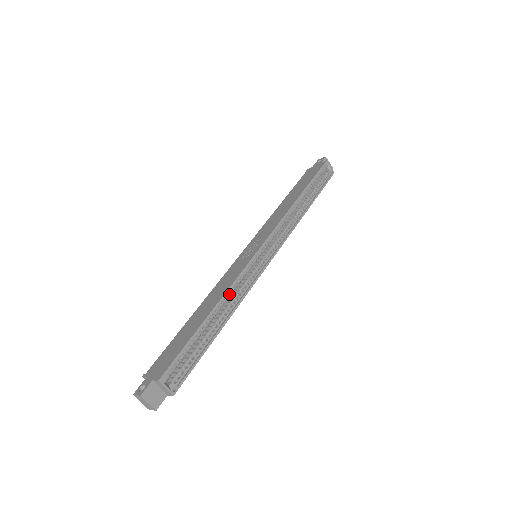
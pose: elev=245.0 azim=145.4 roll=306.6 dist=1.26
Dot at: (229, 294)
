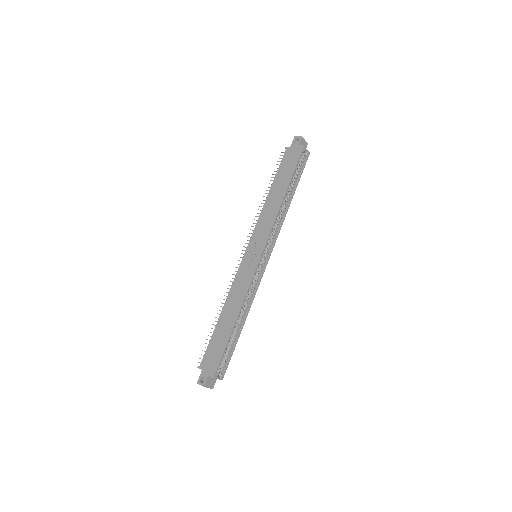
Dot at: (244, 301)
